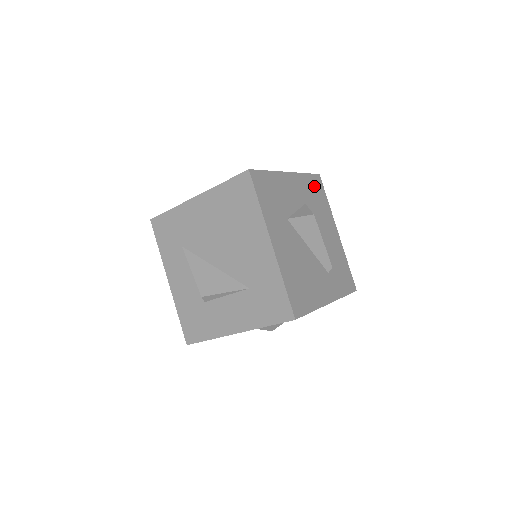
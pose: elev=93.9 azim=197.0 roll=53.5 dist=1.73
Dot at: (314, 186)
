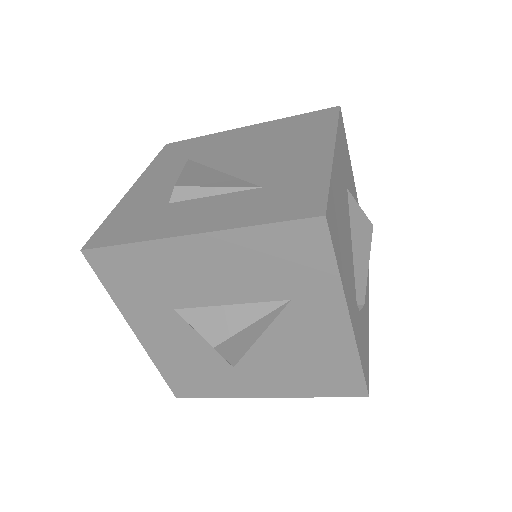
Dot at: occluded
